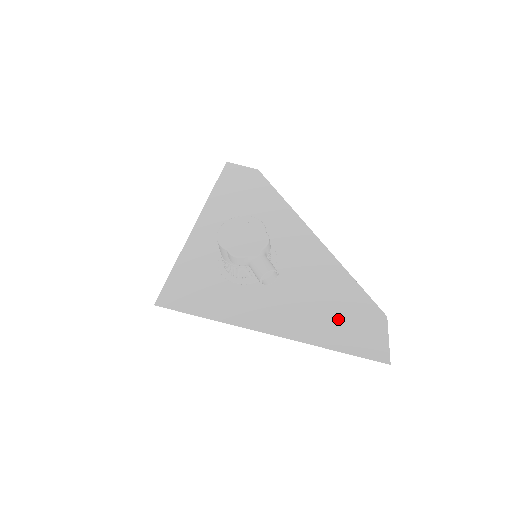
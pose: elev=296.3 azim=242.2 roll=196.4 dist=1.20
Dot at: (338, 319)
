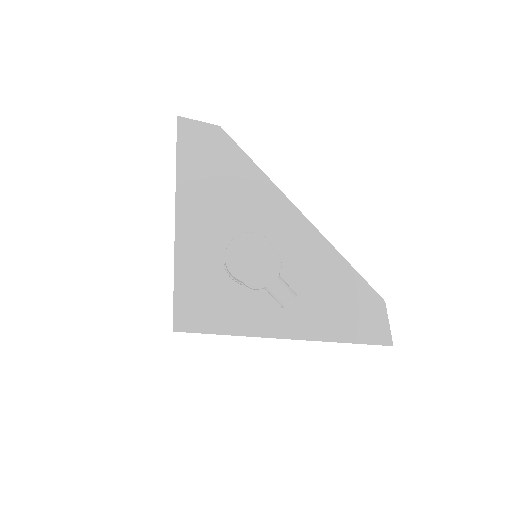
Dot at: (346, 312)
